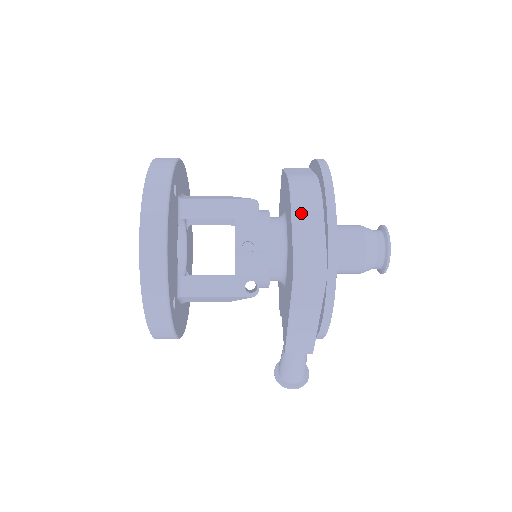
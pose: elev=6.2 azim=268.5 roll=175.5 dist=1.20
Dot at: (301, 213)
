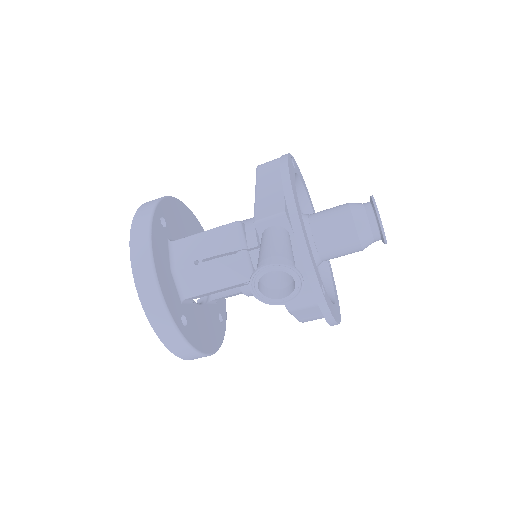
Dot at: occluded
